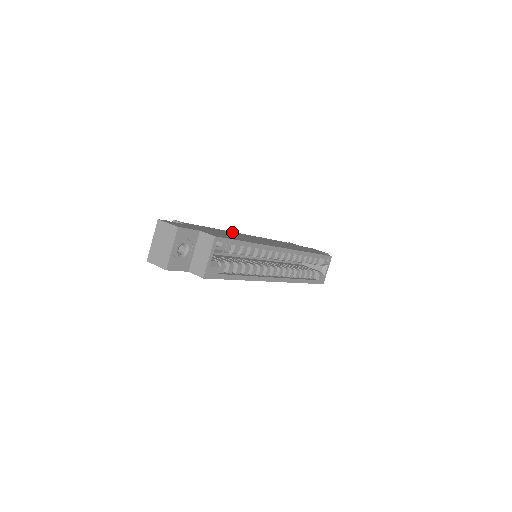
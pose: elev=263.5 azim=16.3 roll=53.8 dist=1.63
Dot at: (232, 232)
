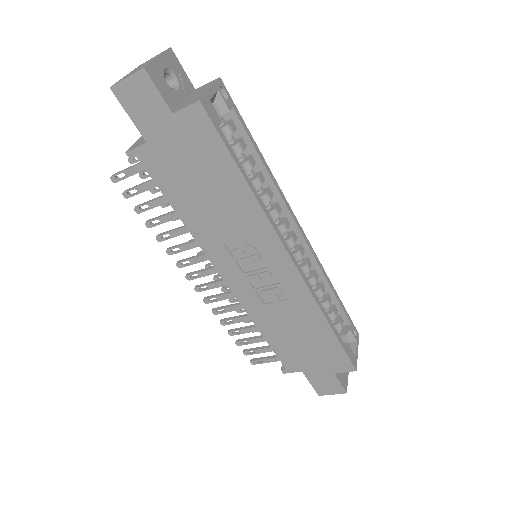
Dot at: occluded
